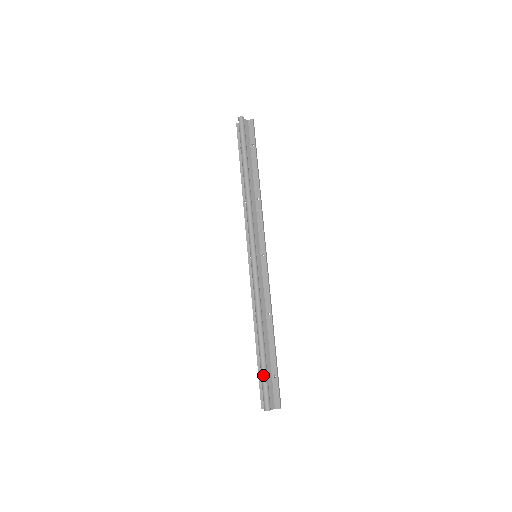
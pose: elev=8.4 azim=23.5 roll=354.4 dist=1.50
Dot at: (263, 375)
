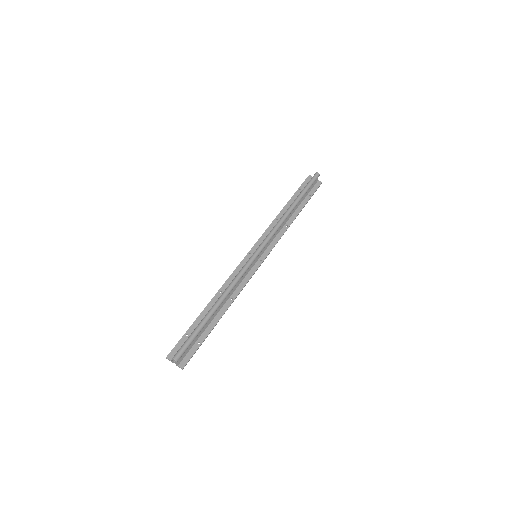
Dot at: (195, 333)
